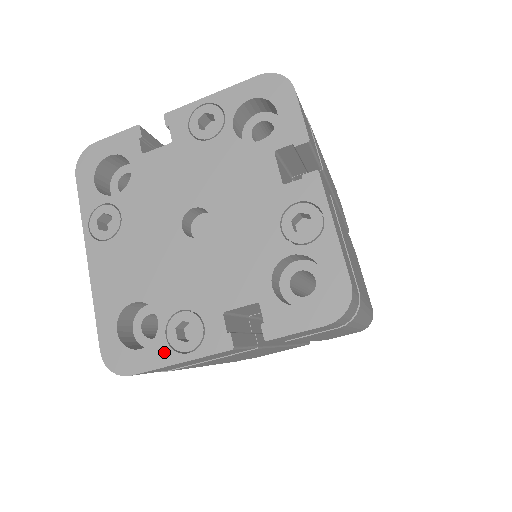
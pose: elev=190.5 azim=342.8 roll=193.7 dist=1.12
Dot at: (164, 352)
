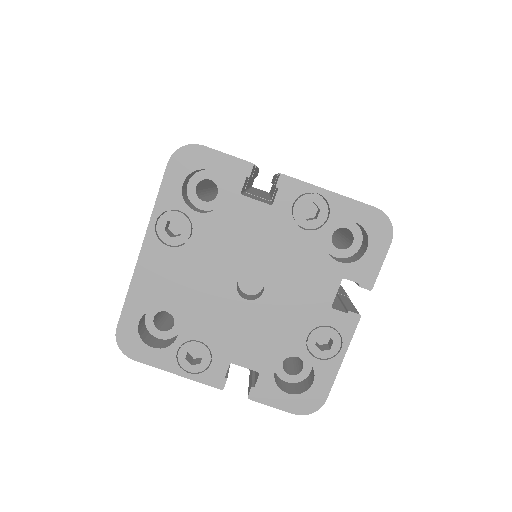
Dot at: (170, 361)
